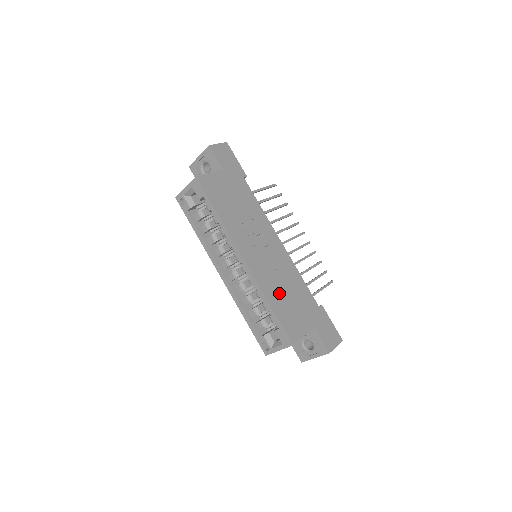
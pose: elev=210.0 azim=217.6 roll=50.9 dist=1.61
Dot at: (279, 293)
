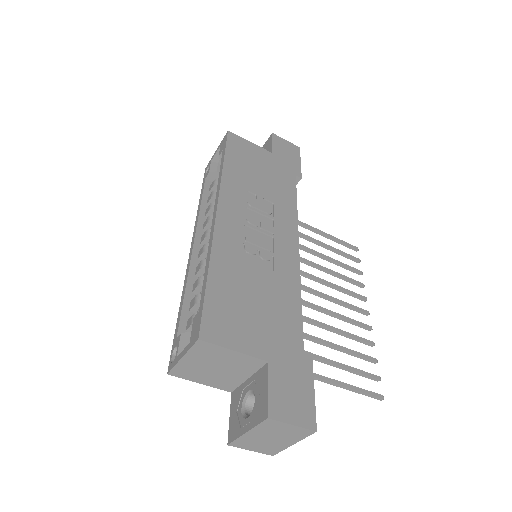
Dot at: (239, 276)
